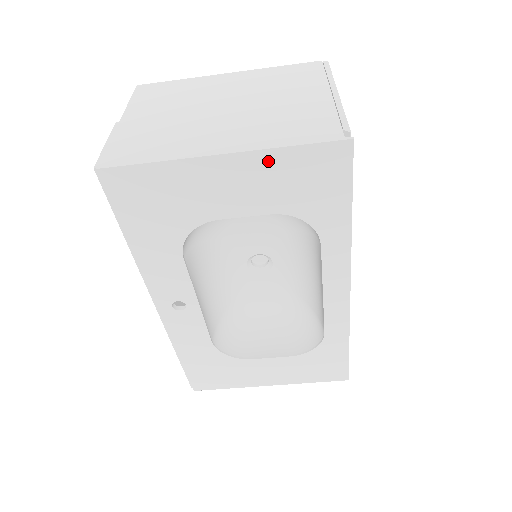
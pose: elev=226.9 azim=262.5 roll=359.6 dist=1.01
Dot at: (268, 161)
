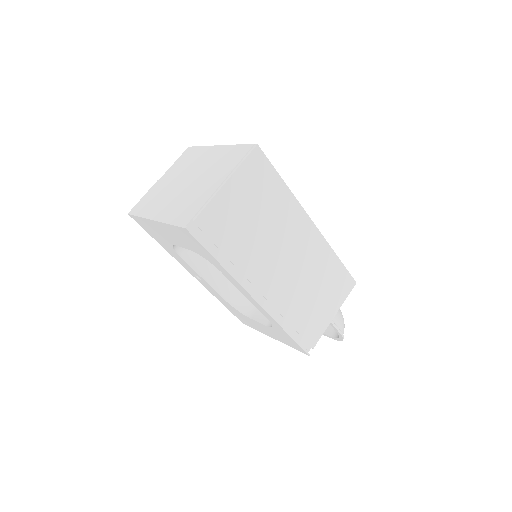
Dot at: (169, 228)
